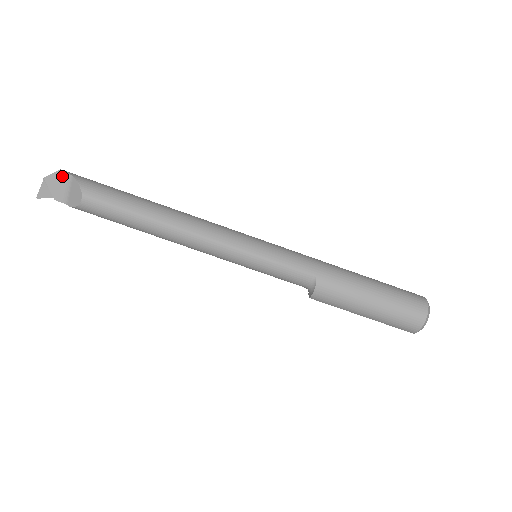
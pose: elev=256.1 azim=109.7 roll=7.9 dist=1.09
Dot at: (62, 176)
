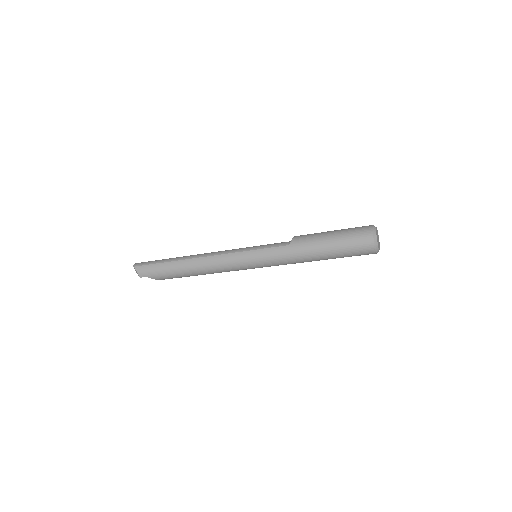
Dot at: (143, 276)
